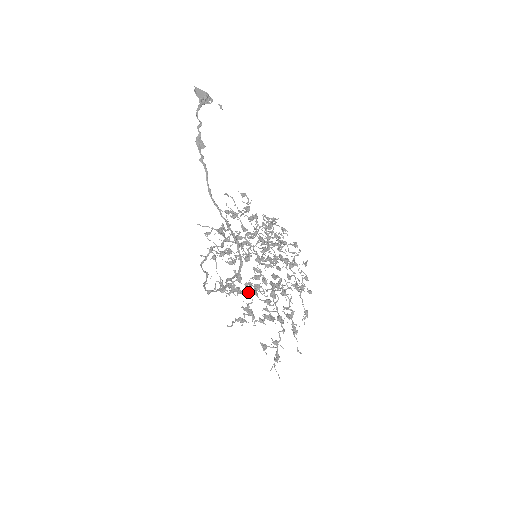
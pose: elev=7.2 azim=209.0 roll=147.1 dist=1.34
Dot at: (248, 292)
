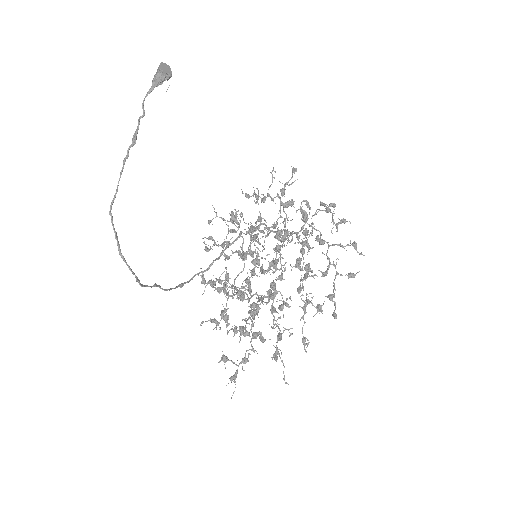
Dot at: occluded
